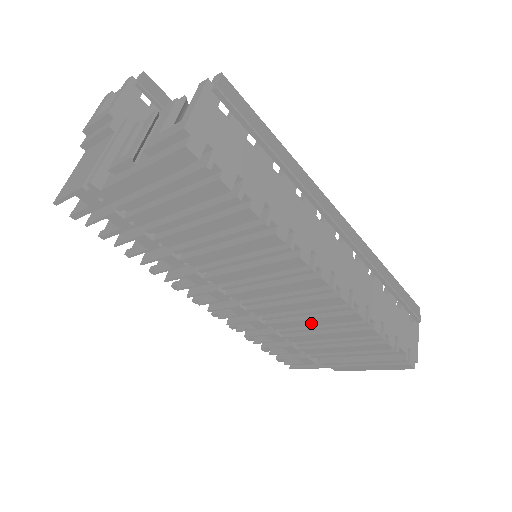
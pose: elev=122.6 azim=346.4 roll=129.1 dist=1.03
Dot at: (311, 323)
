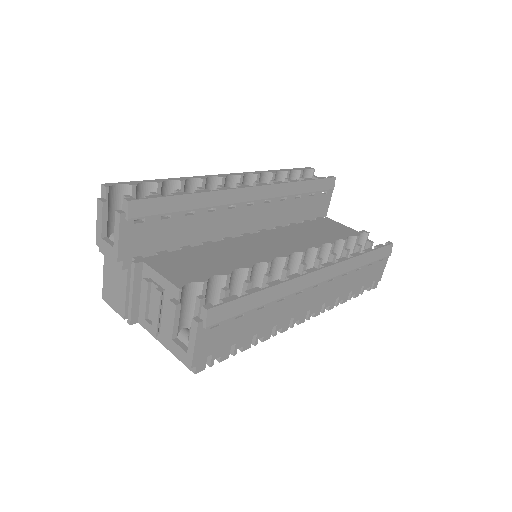
Dot at: occluded
